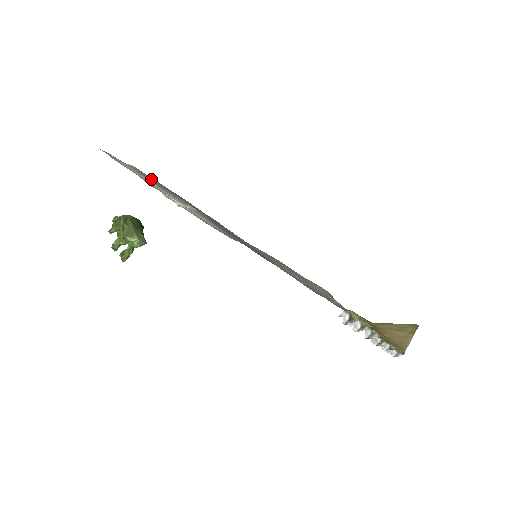
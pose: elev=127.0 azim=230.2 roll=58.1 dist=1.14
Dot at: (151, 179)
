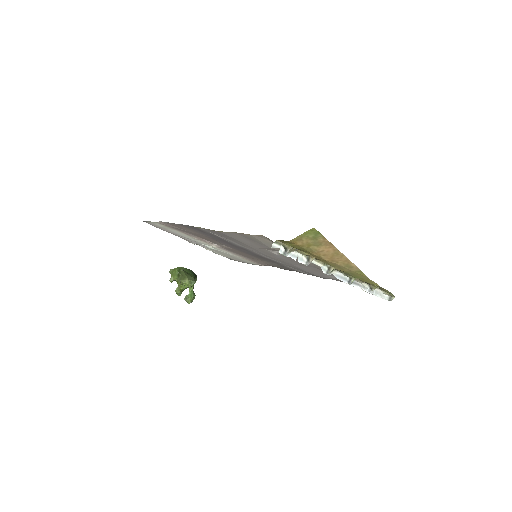
Dot at: (174, 227)
